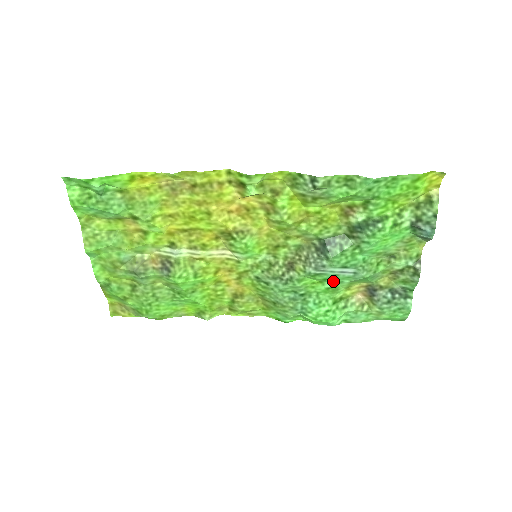
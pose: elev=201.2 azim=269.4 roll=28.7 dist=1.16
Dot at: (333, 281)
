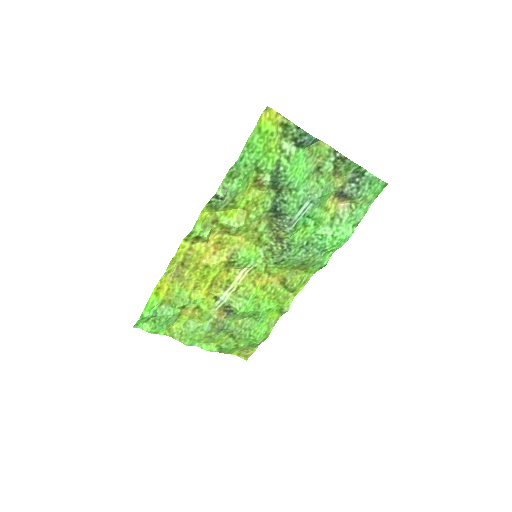
Dot at: (309, 219)
